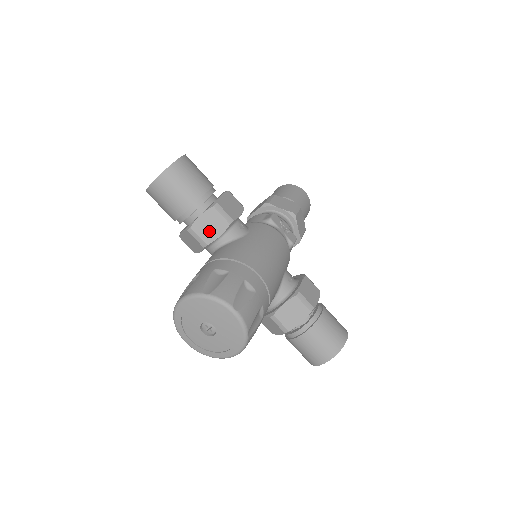
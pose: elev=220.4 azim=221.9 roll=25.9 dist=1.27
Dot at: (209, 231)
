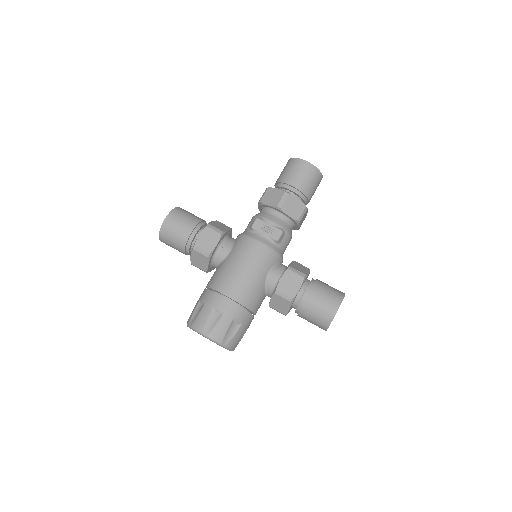
Dot at: (201, 264)
